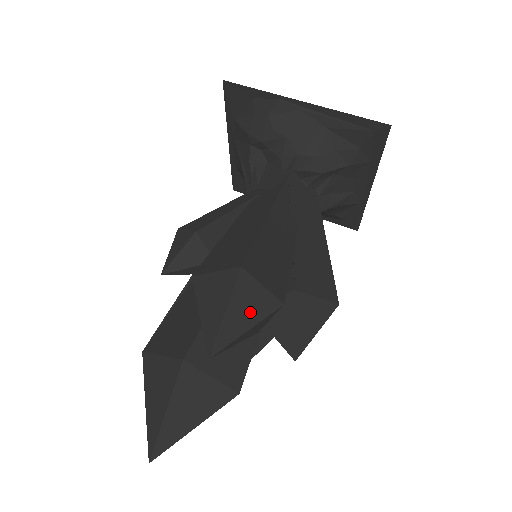
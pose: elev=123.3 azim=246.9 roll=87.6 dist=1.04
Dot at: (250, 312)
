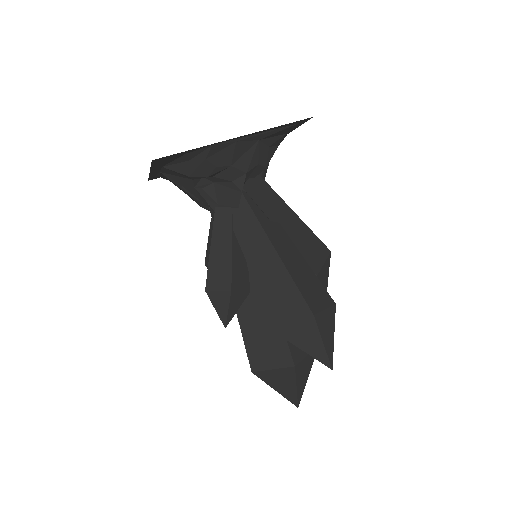
Dot at: (329, 329)
